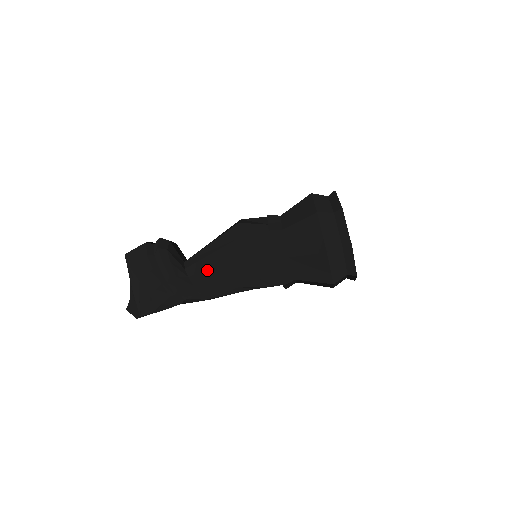
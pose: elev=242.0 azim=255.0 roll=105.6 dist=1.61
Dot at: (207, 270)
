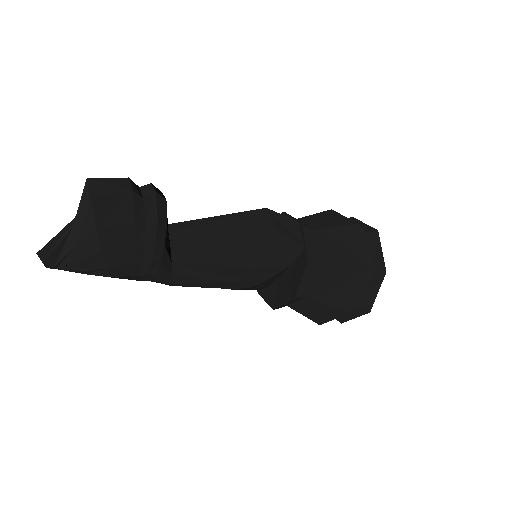
Dot at: (203, 266)
